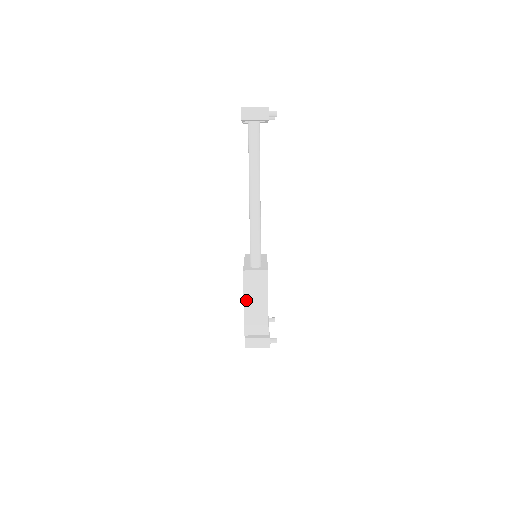
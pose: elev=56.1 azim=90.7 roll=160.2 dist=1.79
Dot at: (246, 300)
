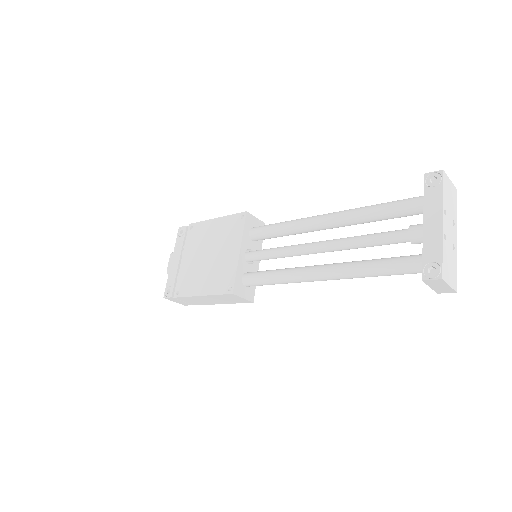
Dot at: (207, 296)
